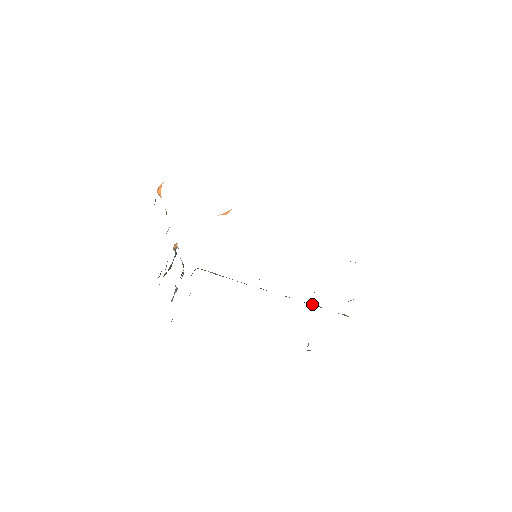
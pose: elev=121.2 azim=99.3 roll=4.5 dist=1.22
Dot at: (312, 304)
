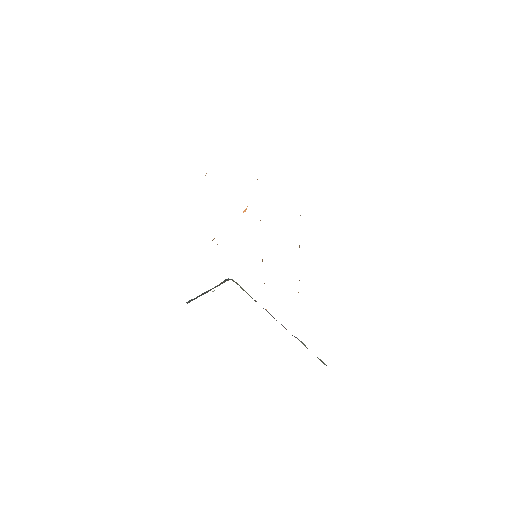
Dot at: occluded
